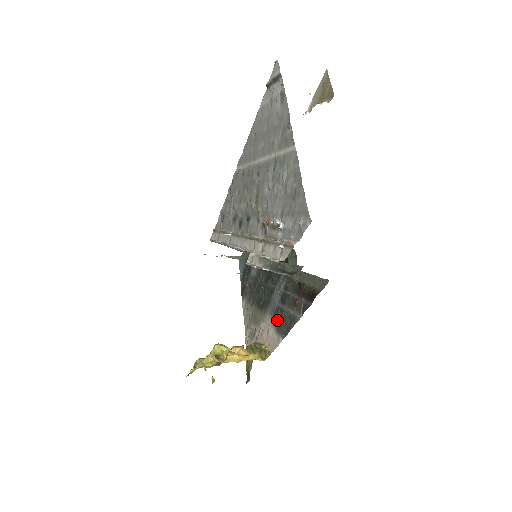
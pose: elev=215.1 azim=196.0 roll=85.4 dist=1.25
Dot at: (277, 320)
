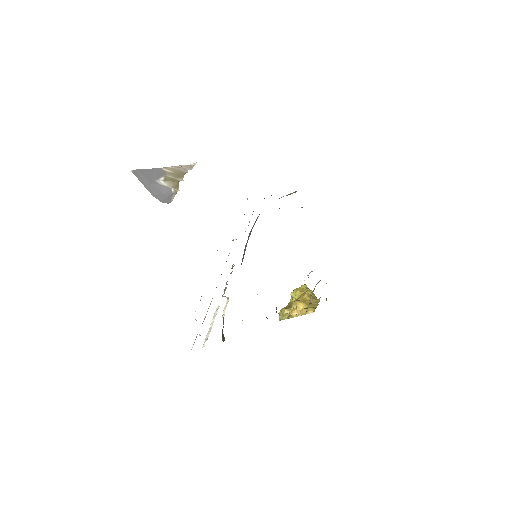
Dot at: occluded
